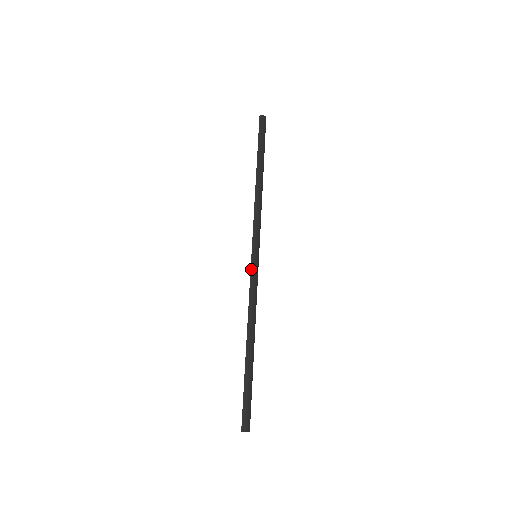
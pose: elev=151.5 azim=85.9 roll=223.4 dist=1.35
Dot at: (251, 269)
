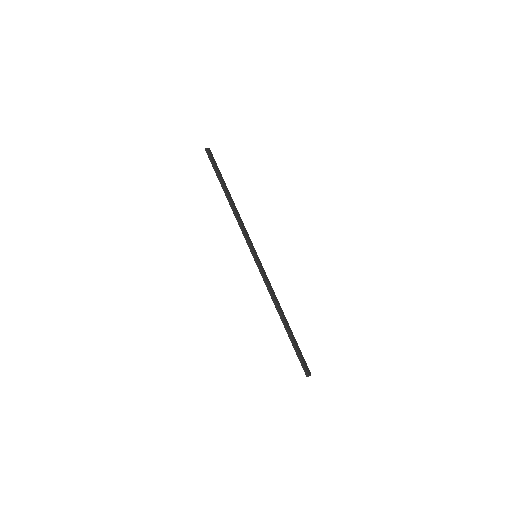
Dot at: (258, 267)
